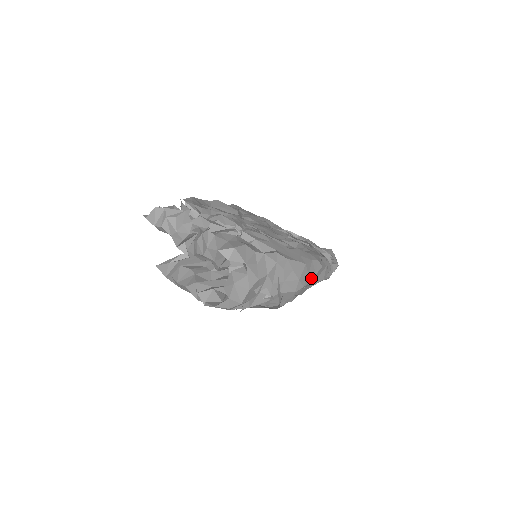
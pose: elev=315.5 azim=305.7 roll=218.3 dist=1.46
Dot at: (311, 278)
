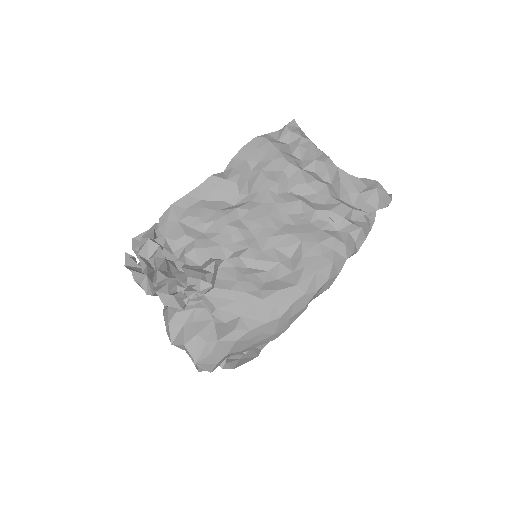
Dot at: (298, 314)
